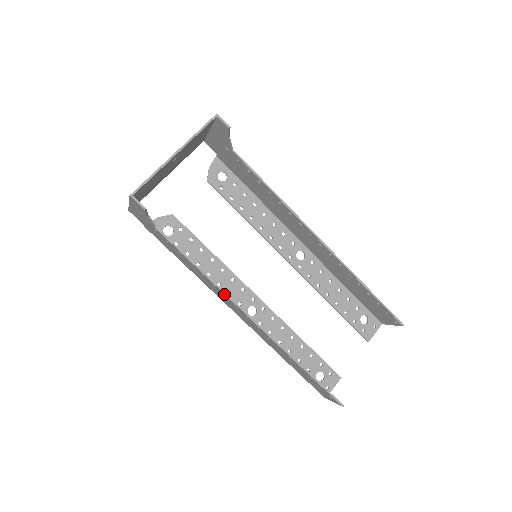
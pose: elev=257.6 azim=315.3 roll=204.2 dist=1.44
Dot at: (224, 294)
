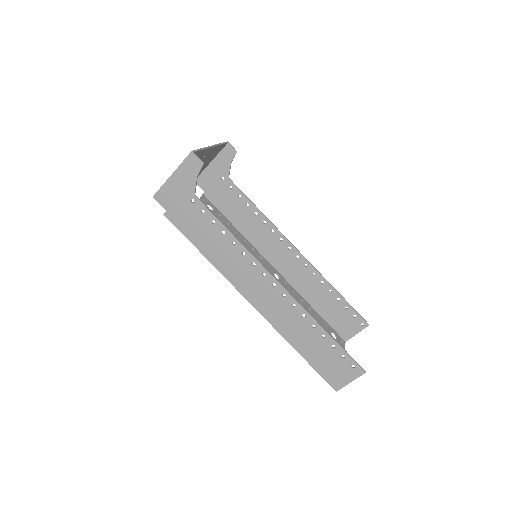
Dot at: (254, 260)
